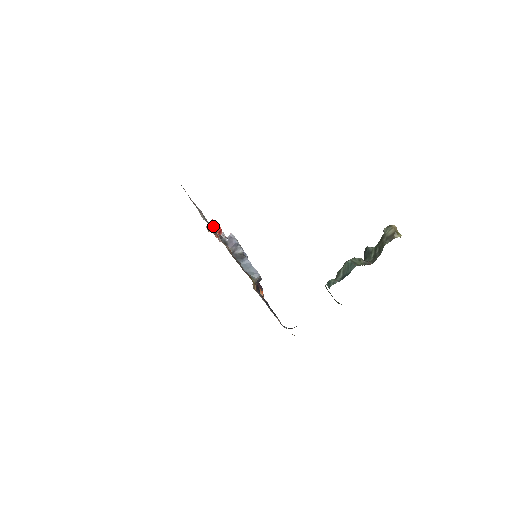
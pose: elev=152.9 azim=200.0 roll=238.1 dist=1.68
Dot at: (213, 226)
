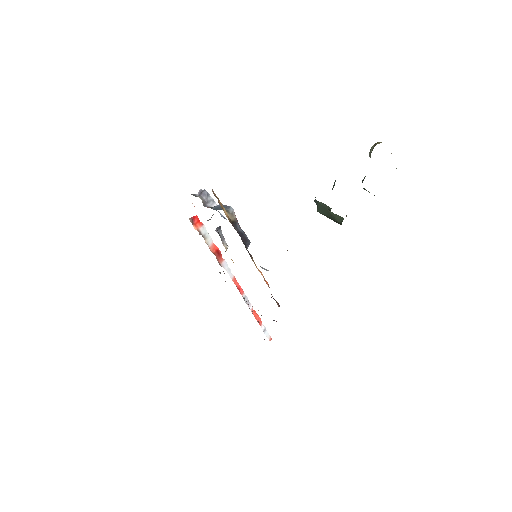
Dot at: (202, 230)
